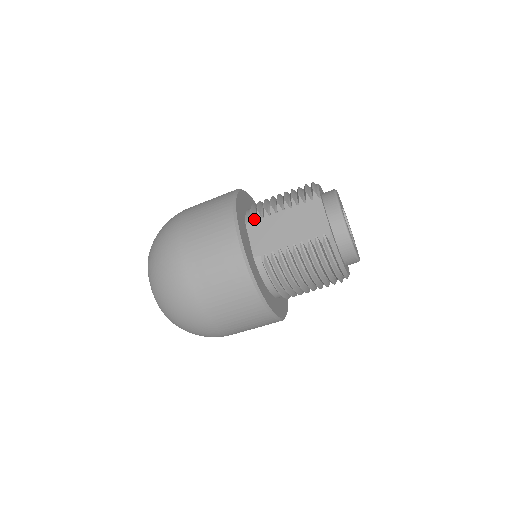
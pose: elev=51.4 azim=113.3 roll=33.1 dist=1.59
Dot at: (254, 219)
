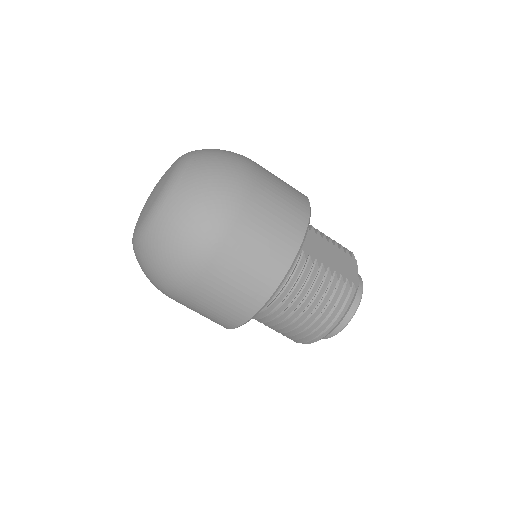
Dot at: occluded
